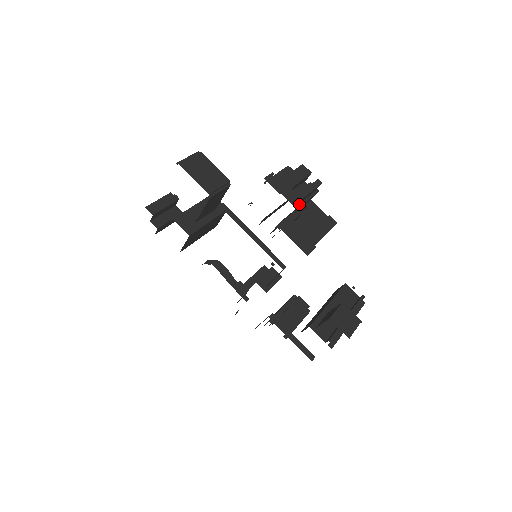
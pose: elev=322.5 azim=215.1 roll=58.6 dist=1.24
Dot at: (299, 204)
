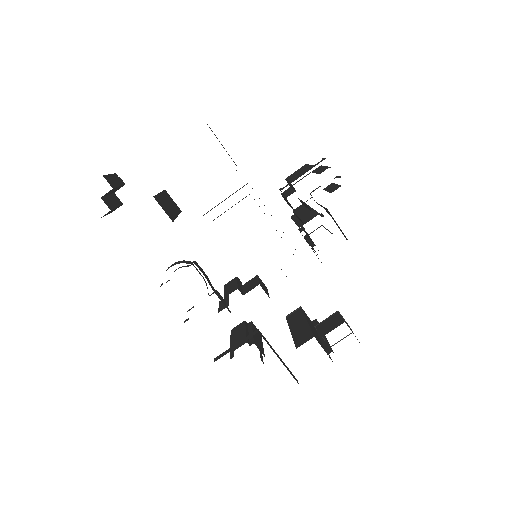
Dot at: occluded
